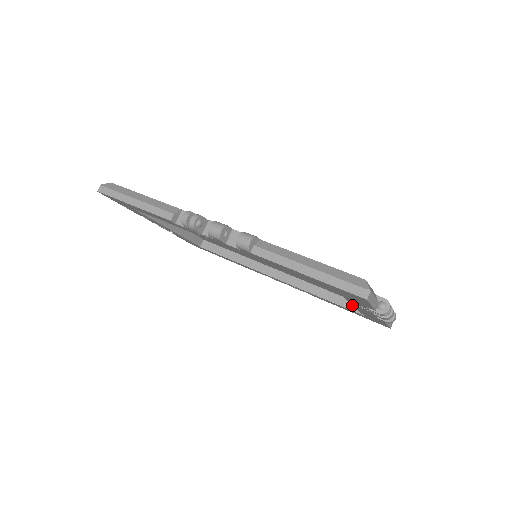
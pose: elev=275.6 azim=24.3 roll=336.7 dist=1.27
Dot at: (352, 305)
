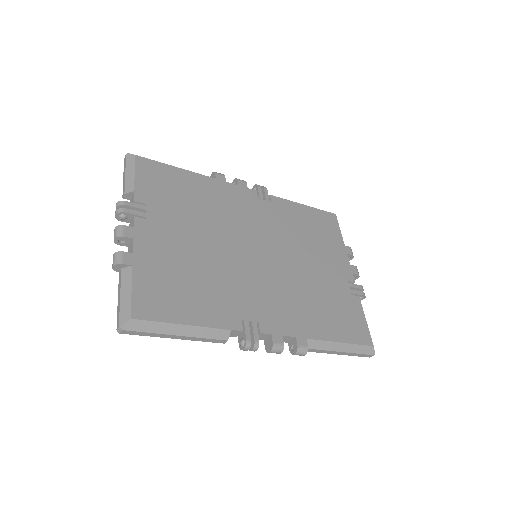
Dot at: occluded
